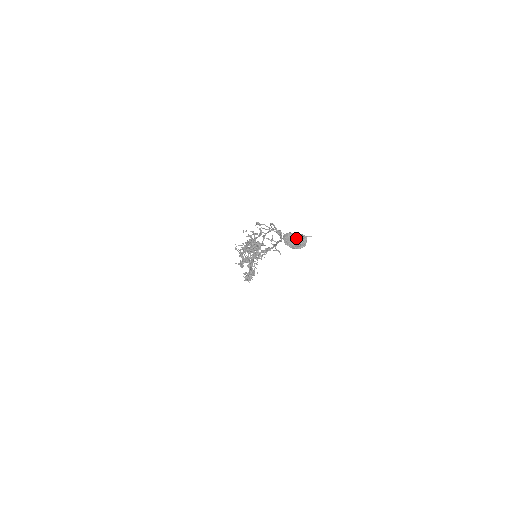
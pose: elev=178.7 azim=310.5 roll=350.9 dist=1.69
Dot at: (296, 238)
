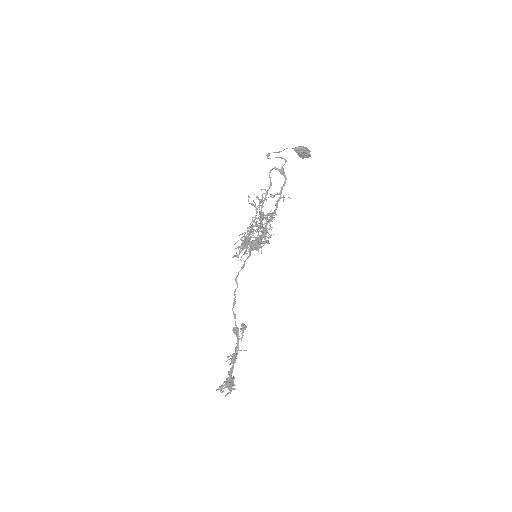
Dot at: (303, 147)
